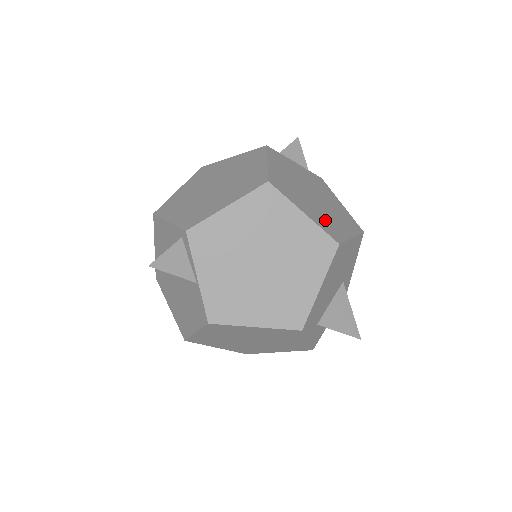
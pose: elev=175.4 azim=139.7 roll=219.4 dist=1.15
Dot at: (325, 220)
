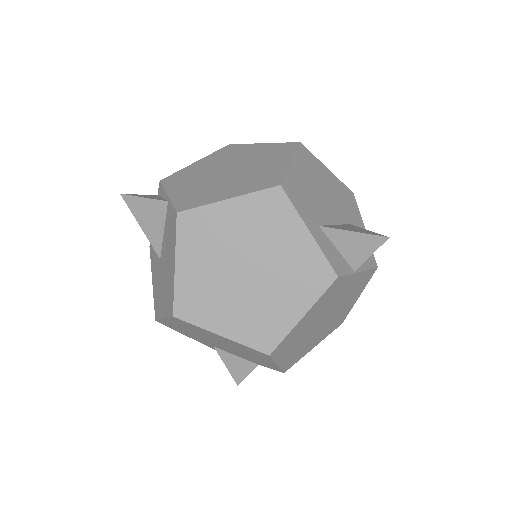
Dot at: occluded
